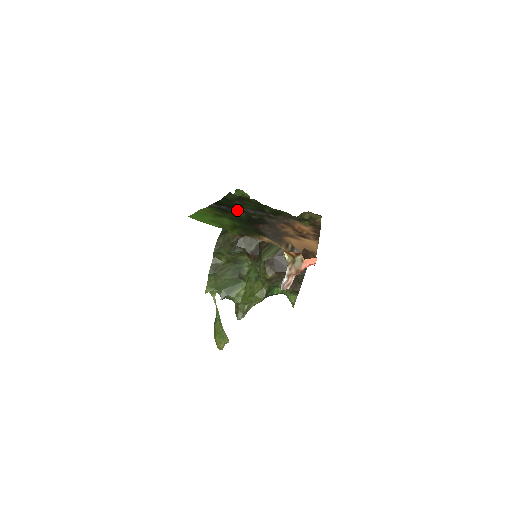
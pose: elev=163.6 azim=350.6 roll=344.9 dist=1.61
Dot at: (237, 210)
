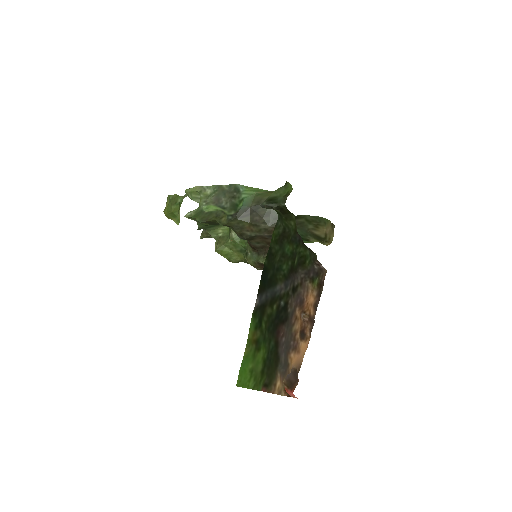
Dot at: (273, 298)
